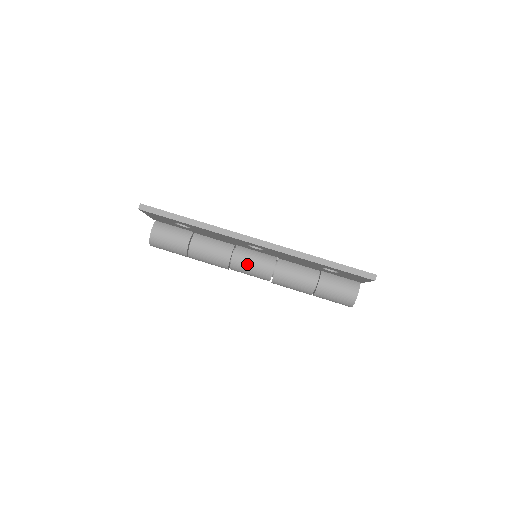
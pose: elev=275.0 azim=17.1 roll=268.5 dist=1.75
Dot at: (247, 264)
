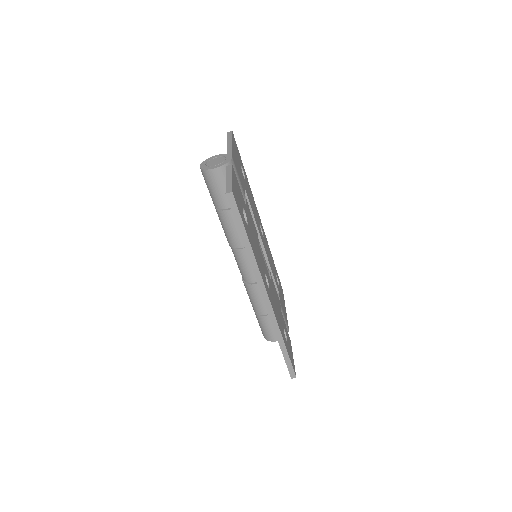
Dot at: (244, 262)
